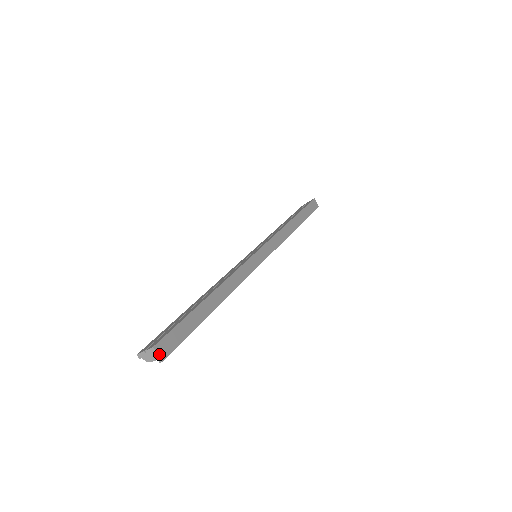
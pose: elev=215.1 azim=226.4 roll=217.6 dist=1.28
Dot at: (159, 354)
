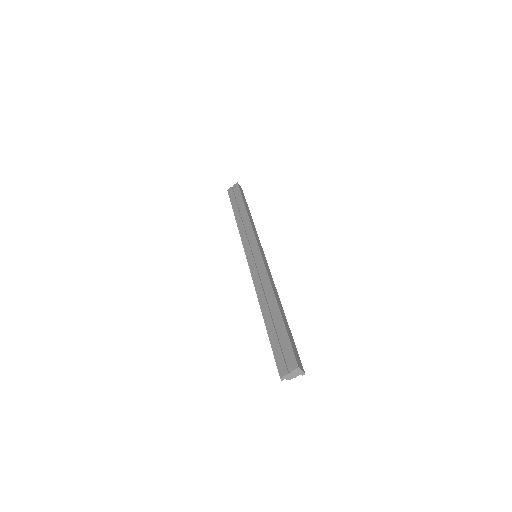
Dot at: (302, 370)
